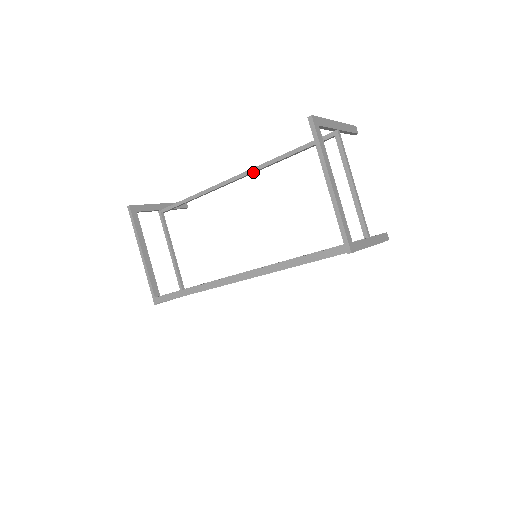
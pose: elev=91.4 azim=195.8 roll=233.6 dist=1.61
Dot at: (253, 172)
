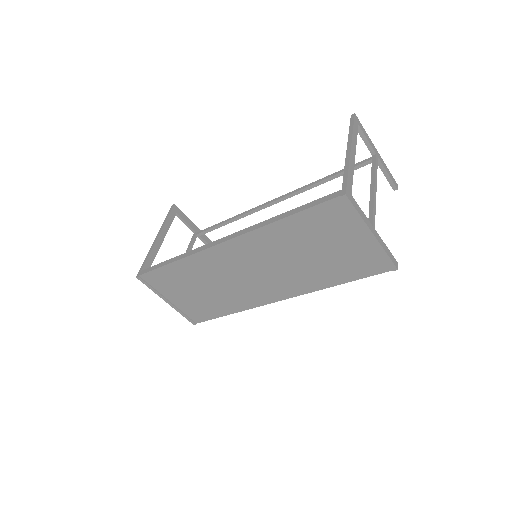
Dot at: (290, 195)
